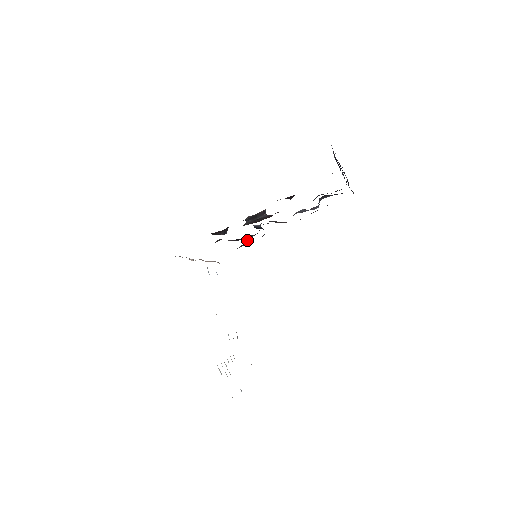
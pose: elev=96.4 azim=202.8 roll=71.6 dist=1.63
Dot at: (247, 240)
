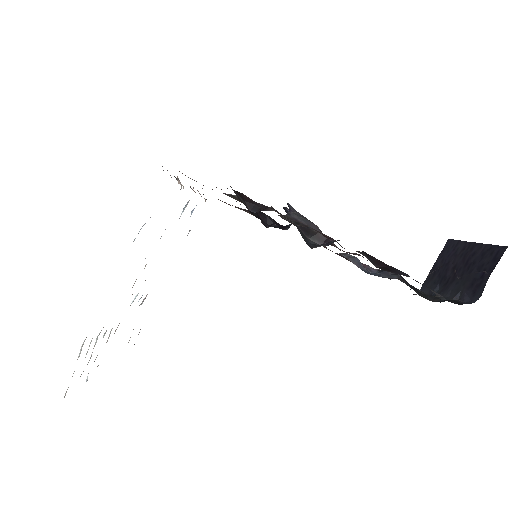
Dot at: (264, 221)
